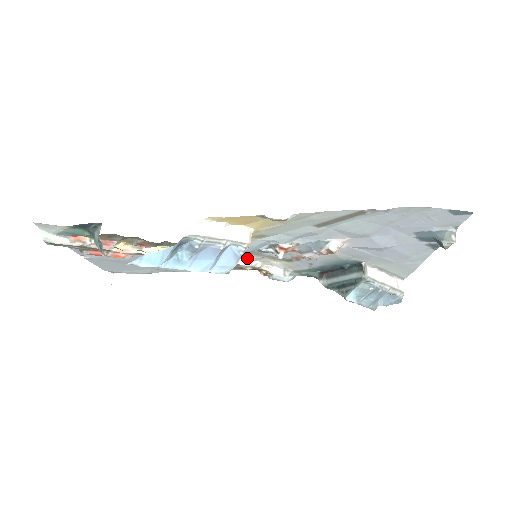
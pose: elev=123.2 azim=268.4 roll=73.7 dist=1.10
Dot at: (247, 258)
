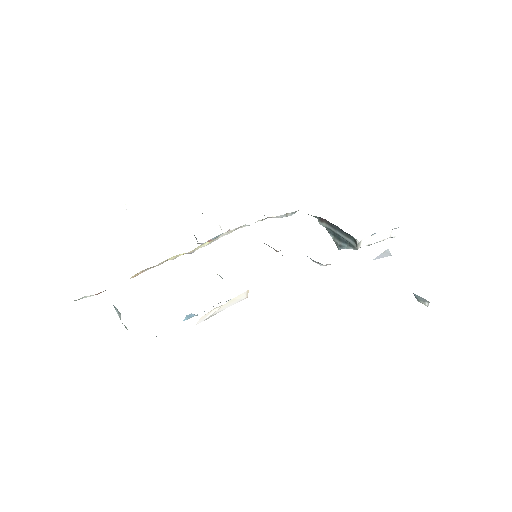
Dot at: occluded
